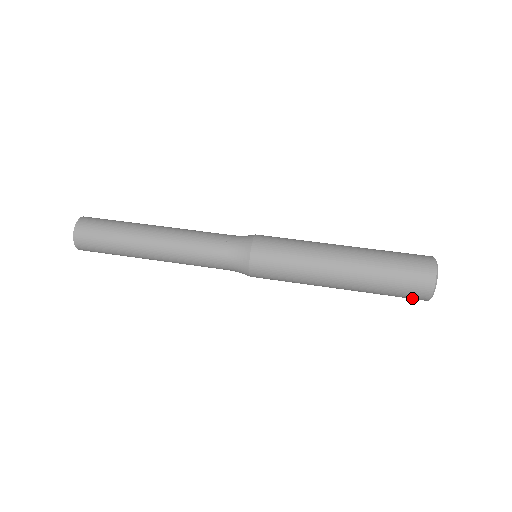
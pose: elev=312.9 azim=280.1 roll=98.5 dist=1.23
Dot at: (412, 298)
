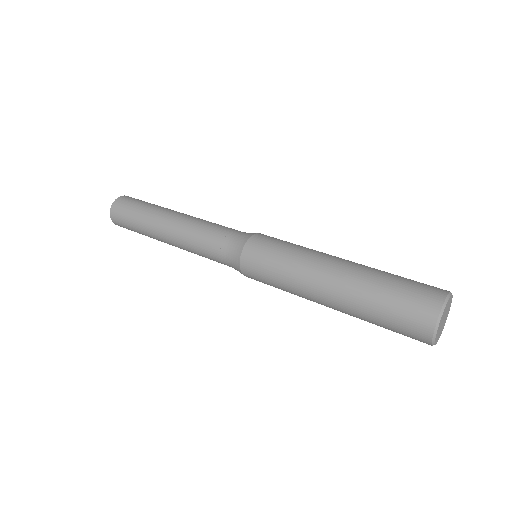
Dot at: (412, 327)
